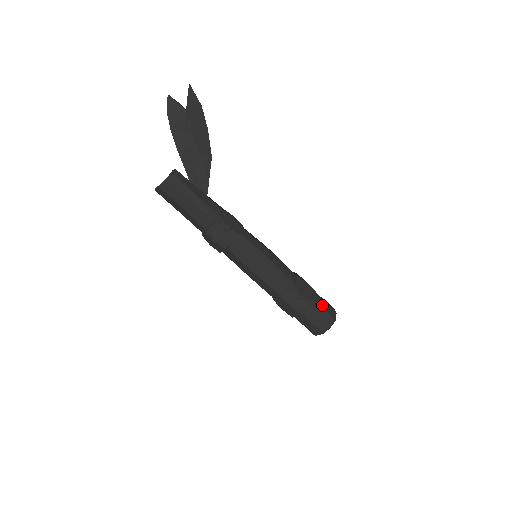
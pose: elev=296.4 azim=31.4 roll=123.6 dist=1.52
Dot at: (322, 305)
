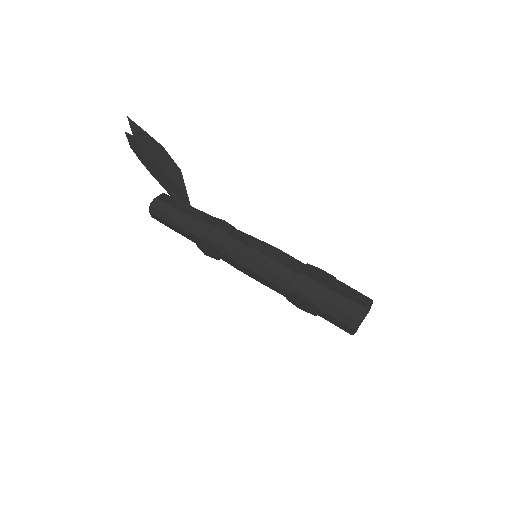
Dot at: (338, 303)
